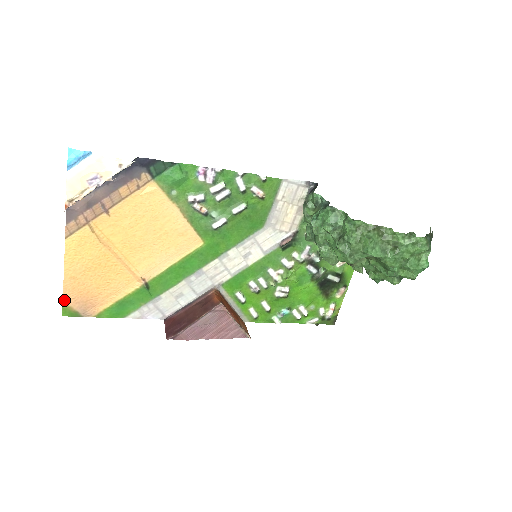
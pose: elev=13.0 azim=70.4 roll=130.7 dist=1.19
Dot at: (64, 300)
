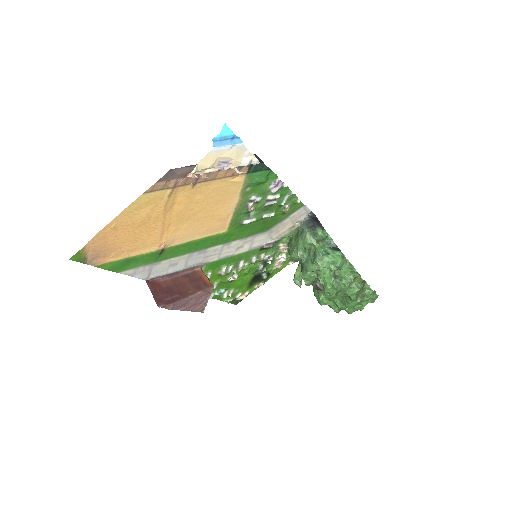
Dot at: (86, 245)
